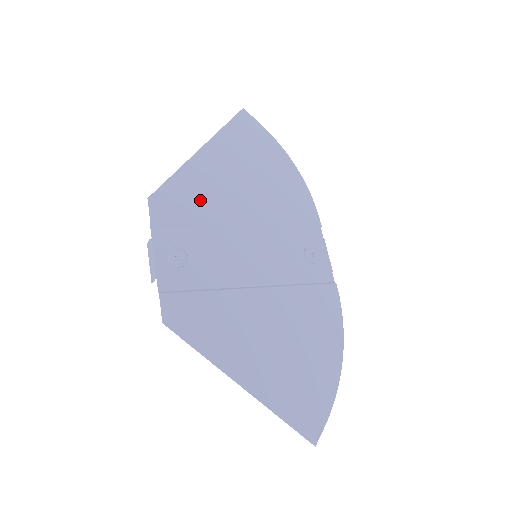
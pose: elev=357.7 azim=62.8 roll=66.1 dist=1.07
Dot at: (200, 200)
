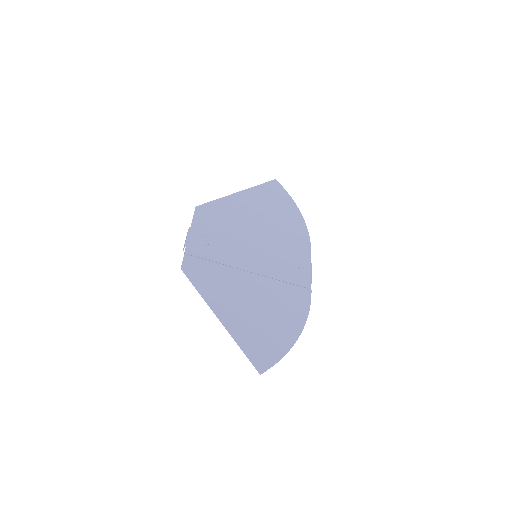
Dot at: (228, 217)
